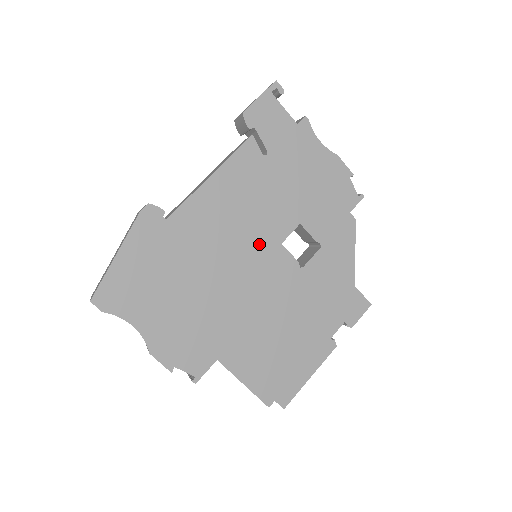
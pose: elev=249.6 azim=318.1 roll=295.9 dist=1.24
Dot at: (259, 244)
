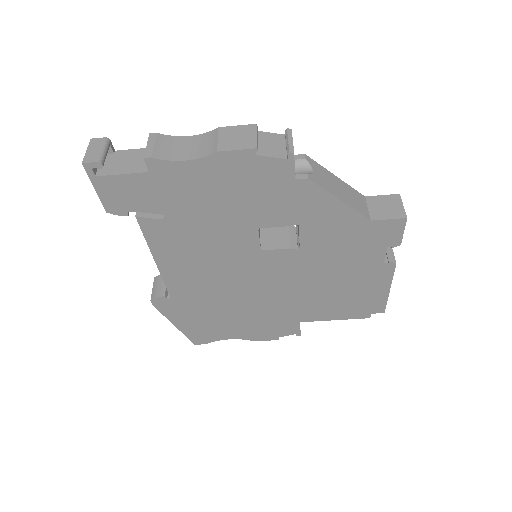
Dot at: (244, 264)
